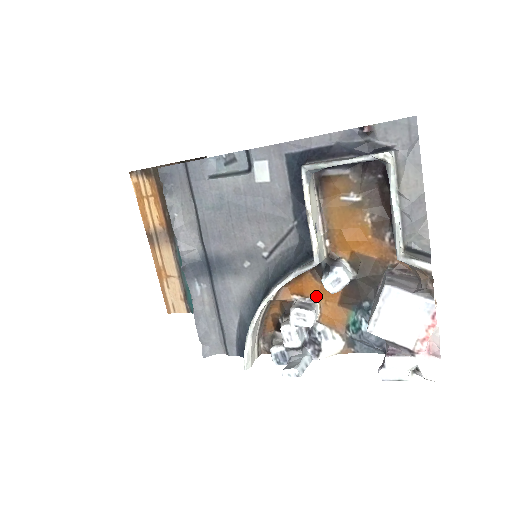
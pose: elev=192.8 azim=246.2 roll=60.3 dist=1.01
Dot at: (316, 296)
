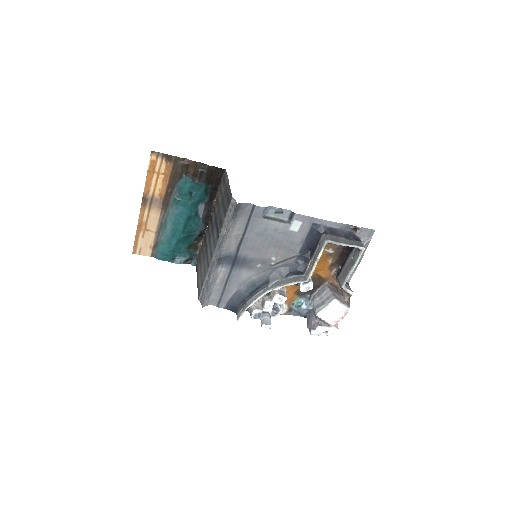
Dot at: (286, 287)
